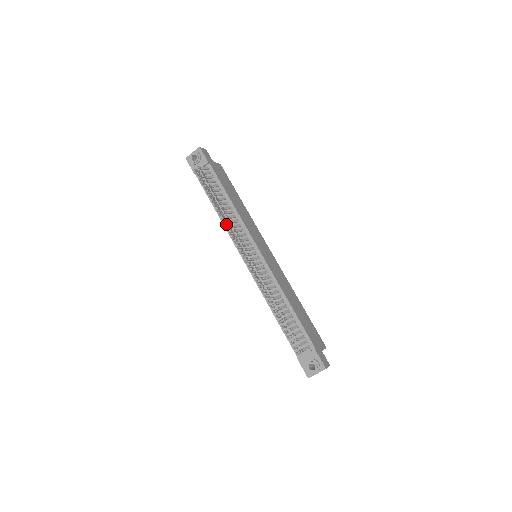
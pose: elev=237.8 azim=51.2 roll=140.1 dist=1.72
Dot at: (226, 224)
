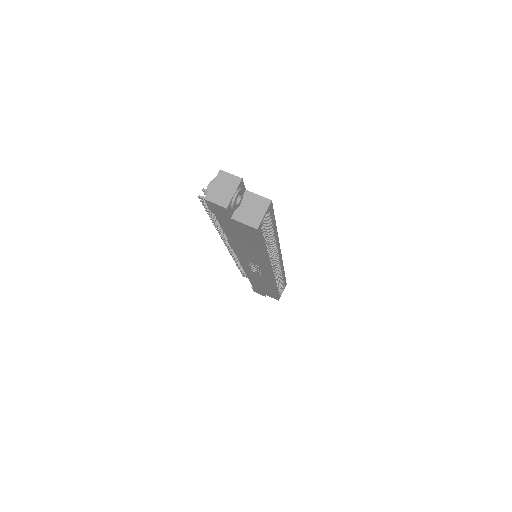
Dot at: (236, 259)
